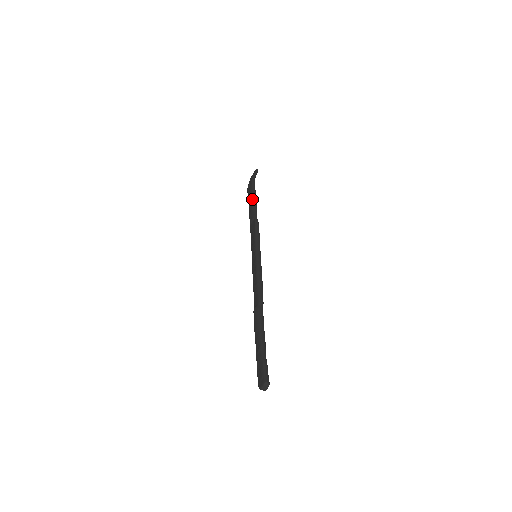
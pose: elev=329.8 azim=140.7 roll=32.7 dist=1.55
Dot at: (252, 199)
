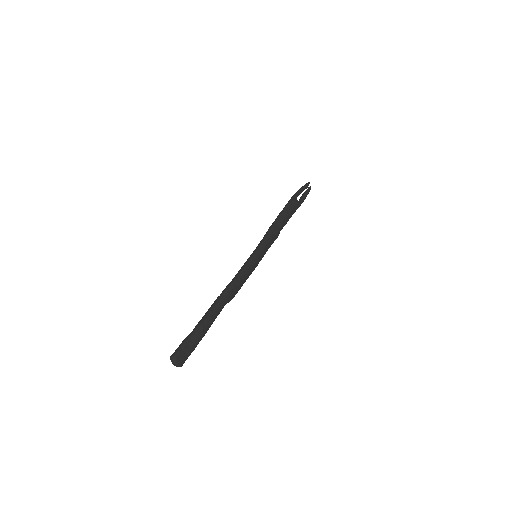
Dot at: occluded
